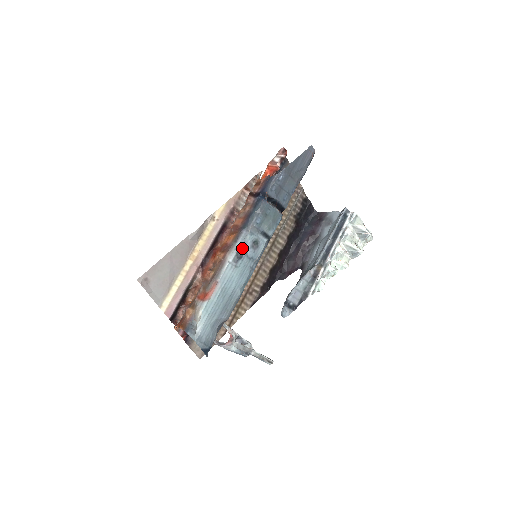
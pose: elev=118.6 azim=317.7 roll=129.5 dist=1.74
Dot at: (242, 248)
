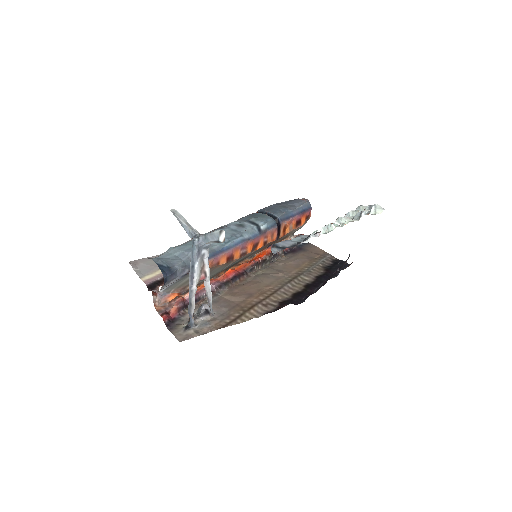
Dot at: (225, 226)
